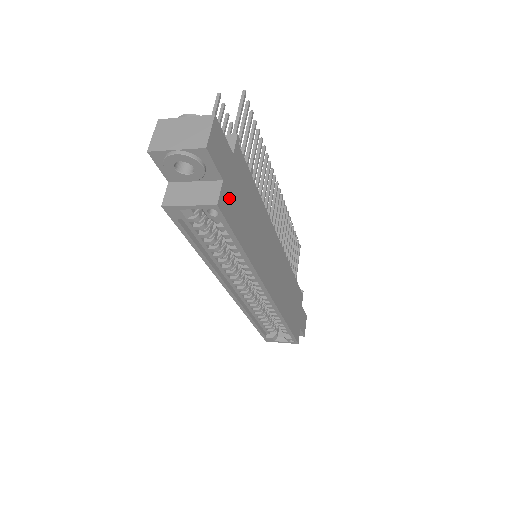
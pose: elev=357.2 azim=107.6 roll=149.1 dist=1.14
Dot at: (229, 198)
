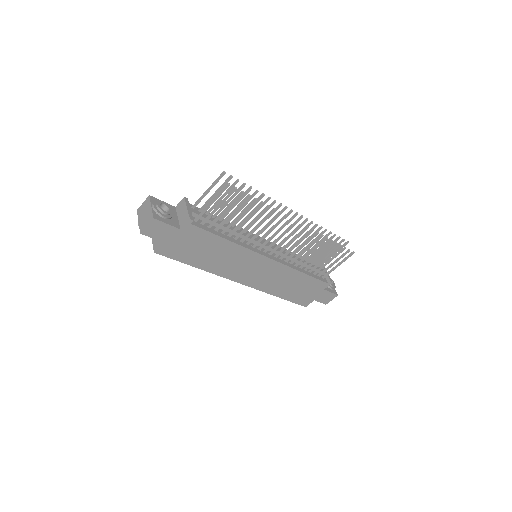
Dot at: (172, 248)
